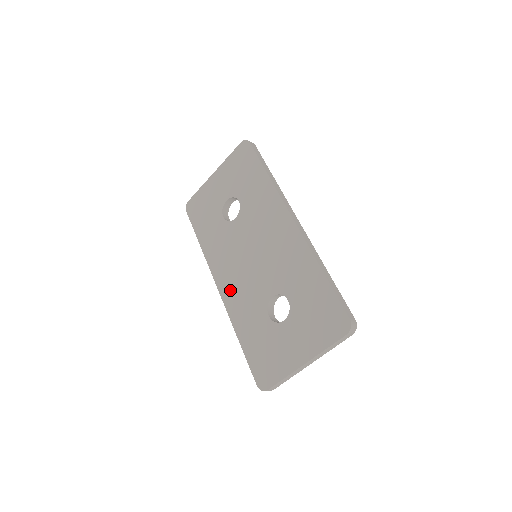
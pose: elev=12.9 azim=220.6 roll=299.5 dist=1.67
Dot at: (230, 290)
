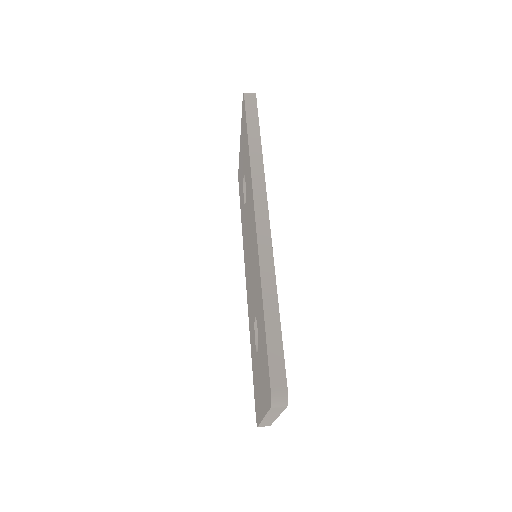
Dot at: (248, 292)
